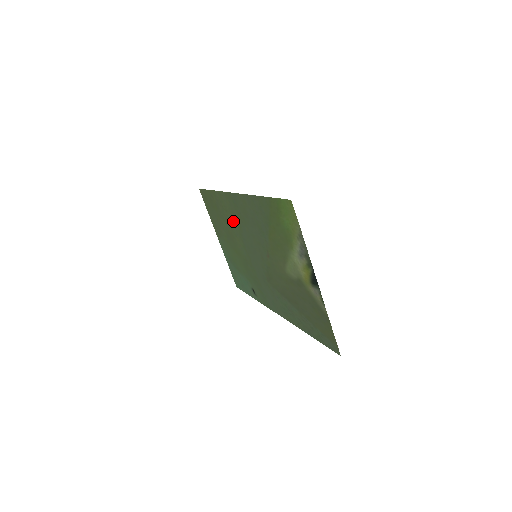
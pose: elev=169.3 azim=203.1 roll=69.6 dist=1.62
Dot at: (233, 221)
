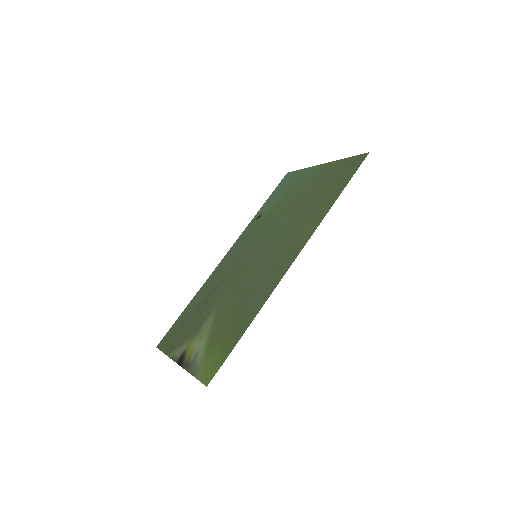
Dot at: (295, 229)
